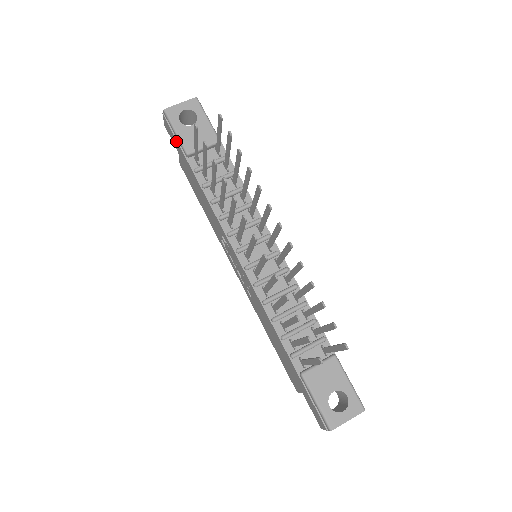
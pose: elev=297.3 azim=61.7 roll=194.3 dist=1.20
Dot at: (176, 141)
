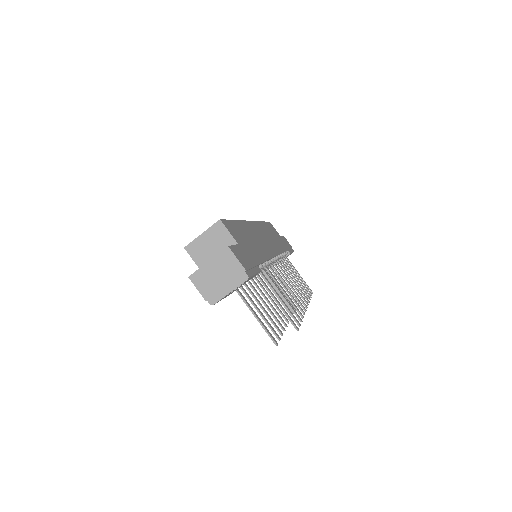
Dot at: occluded
